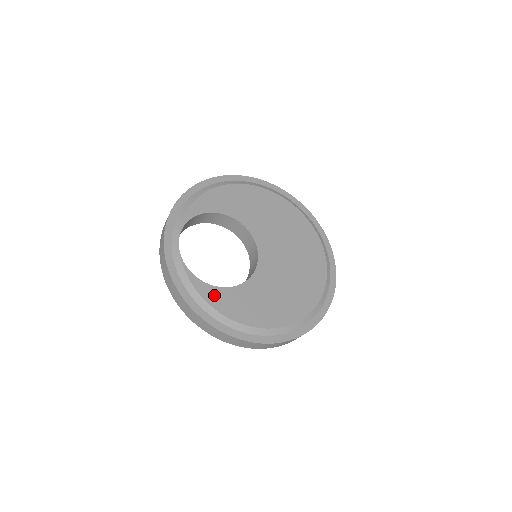
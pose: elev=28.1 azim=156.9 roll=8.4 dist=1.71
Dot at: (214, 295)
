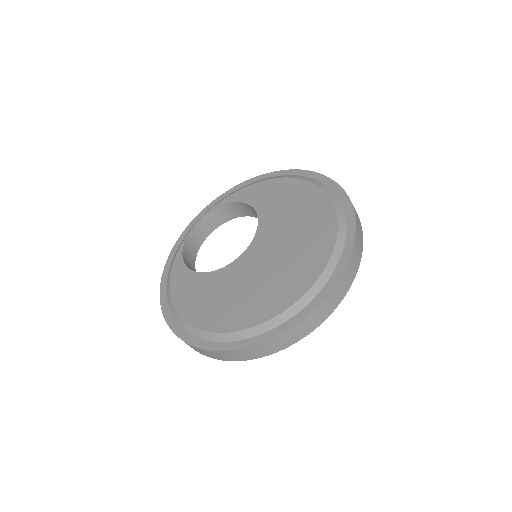
Dot at: (179, 273)
